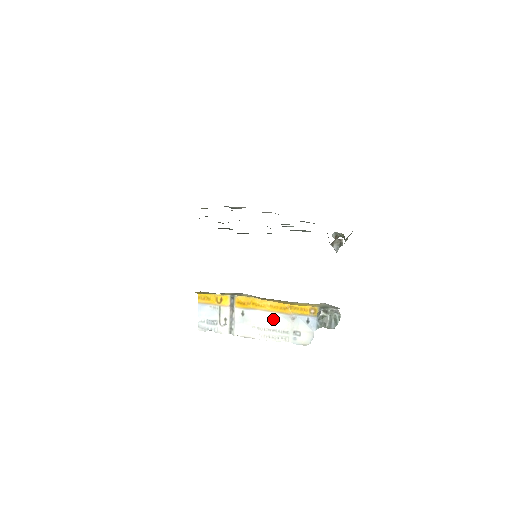
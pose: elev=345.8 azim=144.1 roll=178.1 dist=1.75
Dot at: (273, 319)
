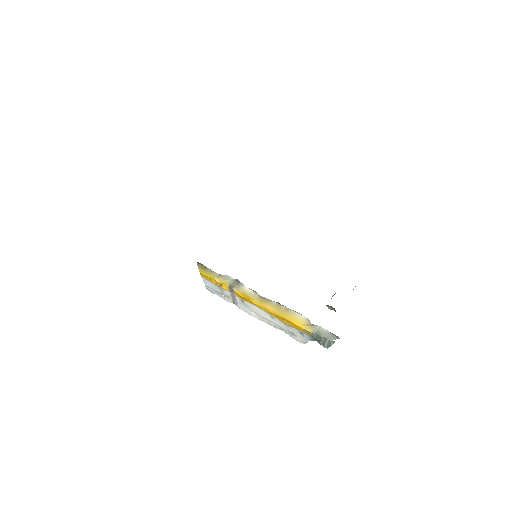
Dot at: (270, 317)
